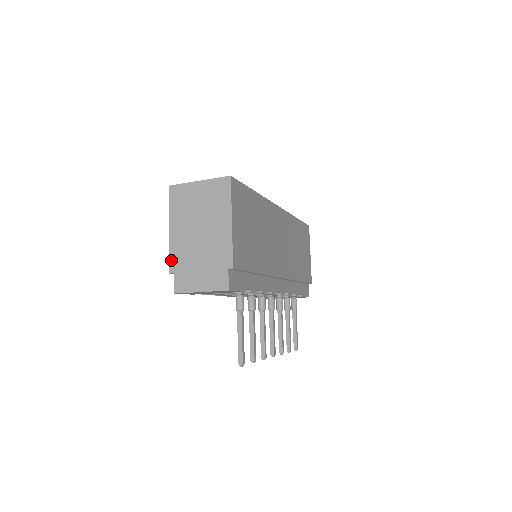
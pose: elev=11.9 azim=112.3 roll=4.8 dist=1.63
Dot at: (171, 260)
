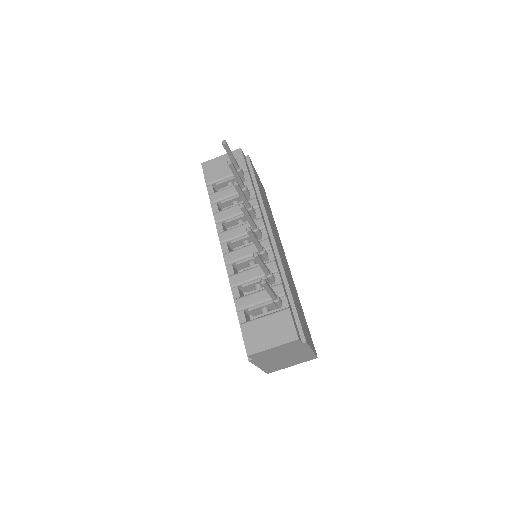
Dot at: occluded
